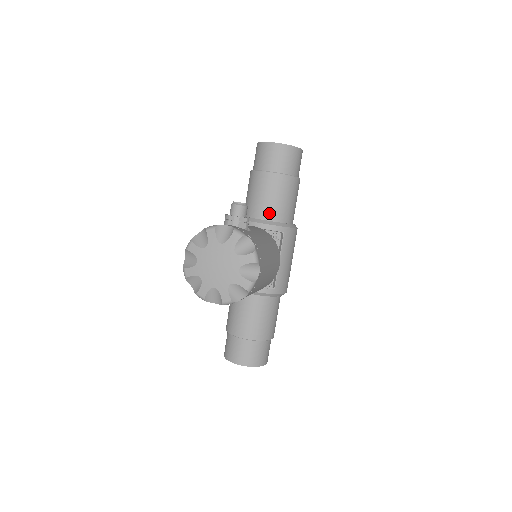
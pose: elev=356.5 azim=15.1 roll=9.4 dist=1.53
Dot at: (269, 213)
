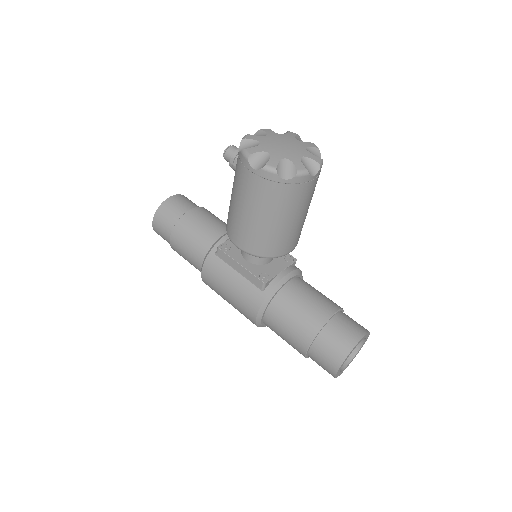
Dot at: (225, 228)
